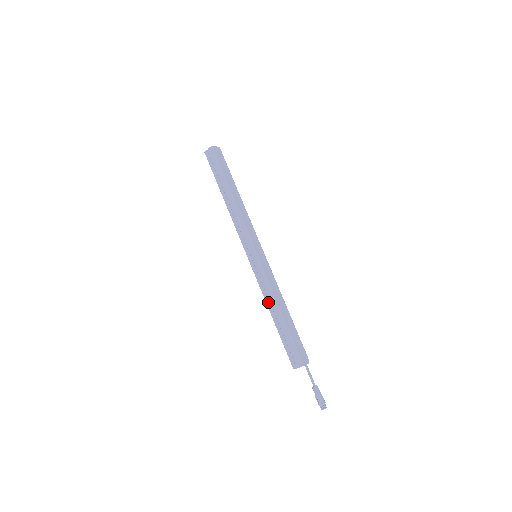
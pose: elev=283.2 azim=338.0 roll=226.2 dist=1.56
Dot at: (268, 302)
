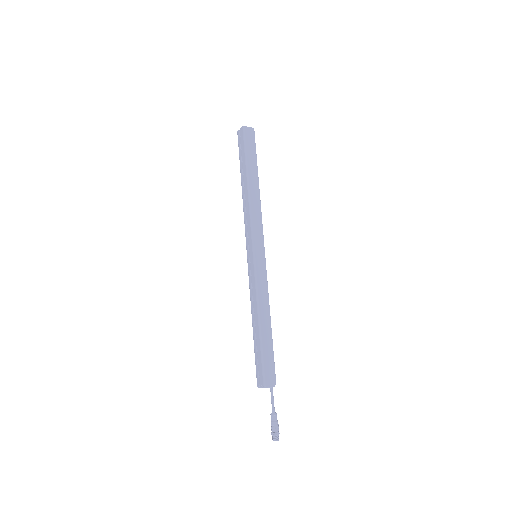
Dot at: (252, 309)
